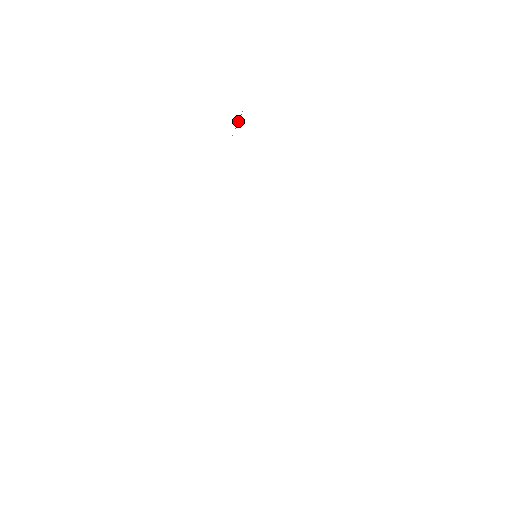
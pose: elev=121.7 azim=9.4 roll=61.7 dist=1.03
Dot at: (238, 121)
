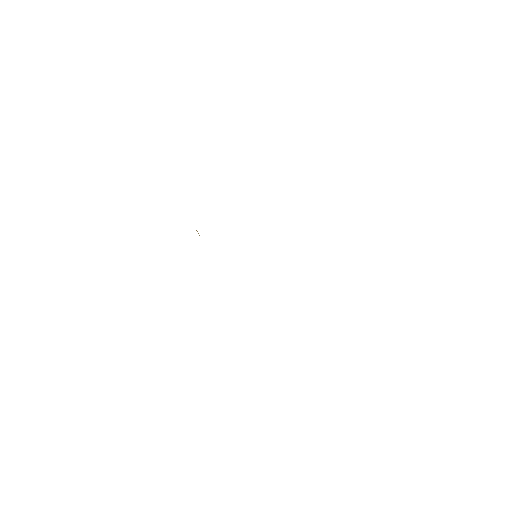
Dot at: occluded
